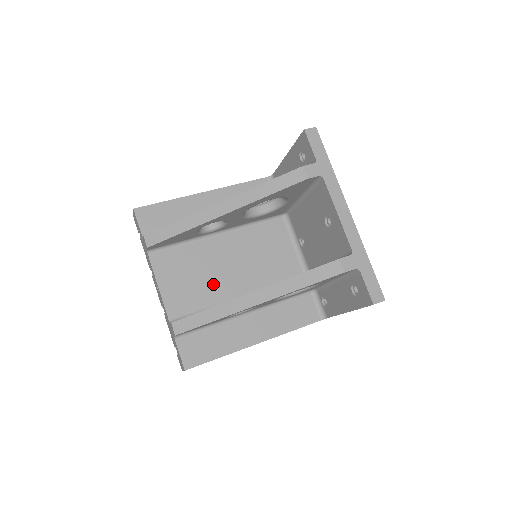
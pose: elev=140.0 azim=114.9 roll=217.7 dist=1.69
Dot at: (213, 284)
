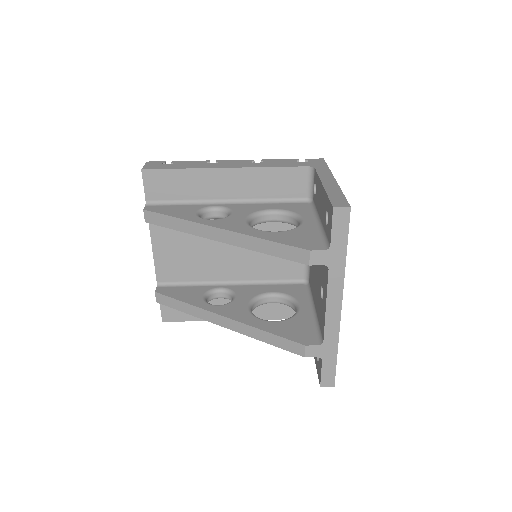
Dot at: (207, 263)
